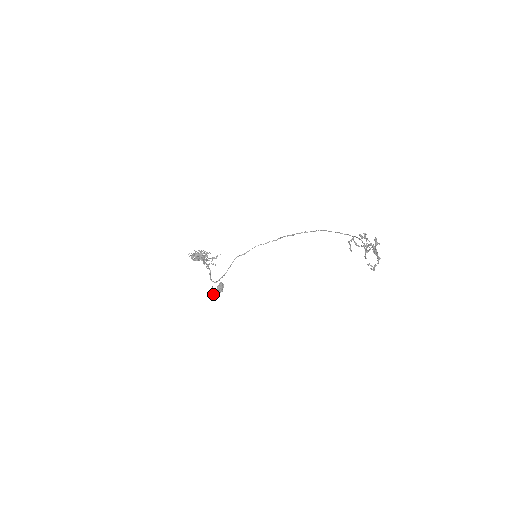
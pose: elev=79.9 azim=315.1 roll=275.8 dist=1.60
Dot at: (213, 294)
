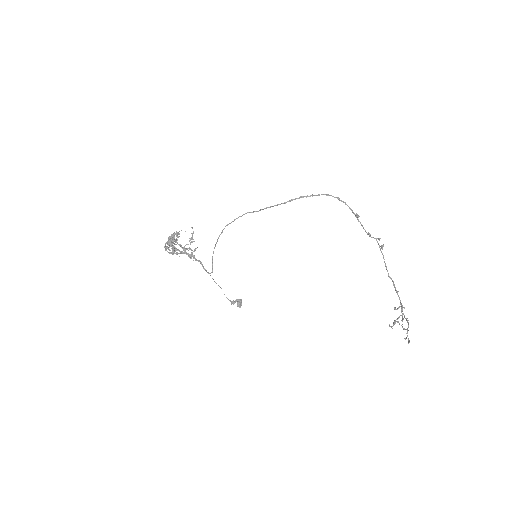
Dot at: (231, 304)
